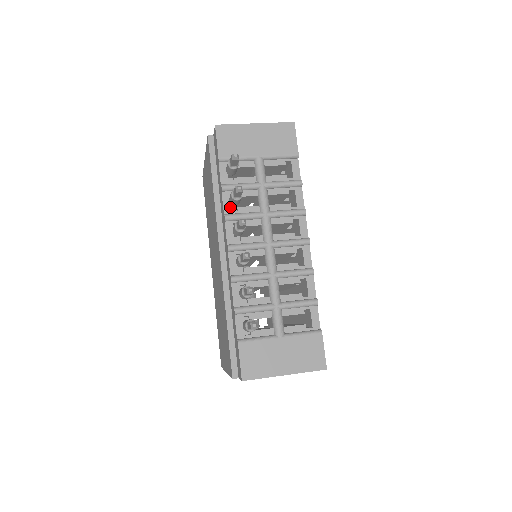
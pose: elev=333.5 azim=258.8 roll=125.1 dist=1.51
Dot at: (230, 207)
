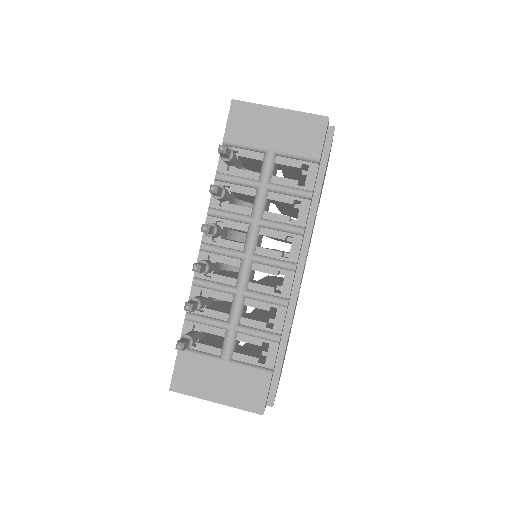
Dot at: (219, 201)
